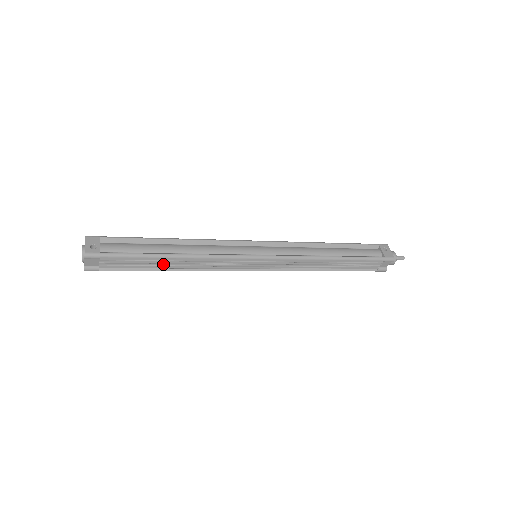
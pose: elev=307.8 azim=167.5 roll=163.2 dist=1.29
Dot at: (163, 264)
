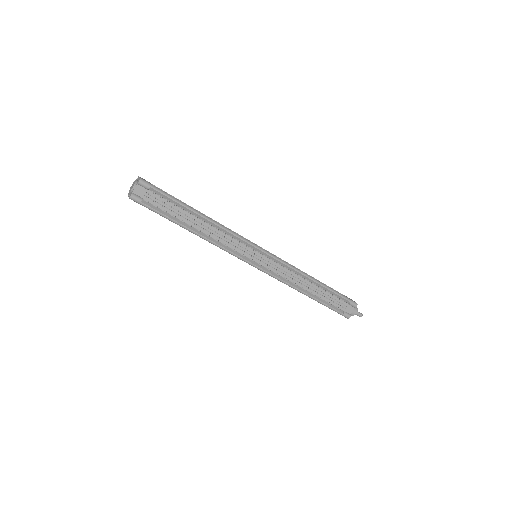
Dot at: (190, 221)
